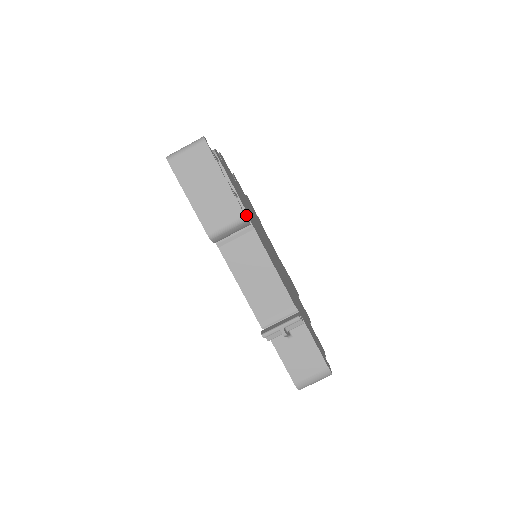
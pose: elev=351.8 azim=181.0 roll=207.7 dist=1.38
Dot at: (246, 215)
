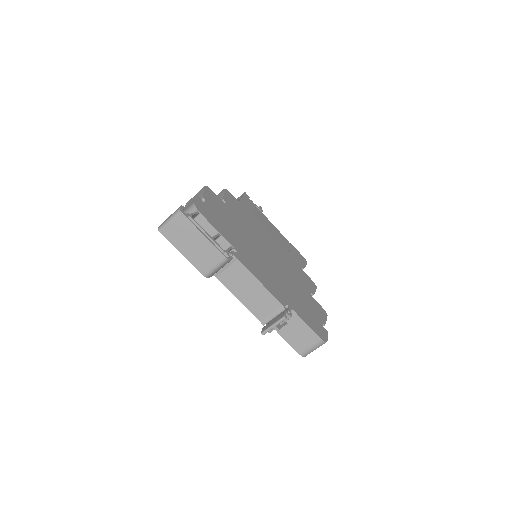
Dot at: (229, 250)
